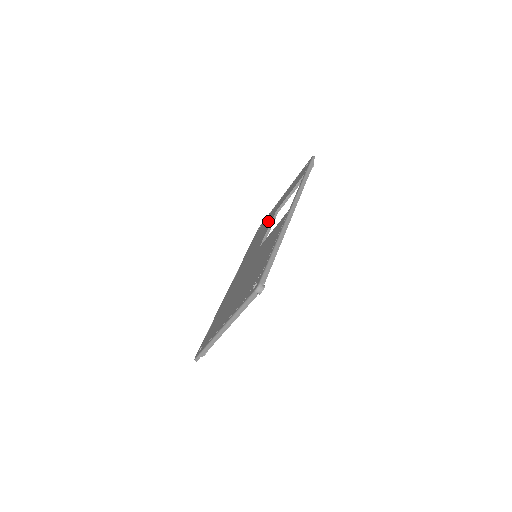
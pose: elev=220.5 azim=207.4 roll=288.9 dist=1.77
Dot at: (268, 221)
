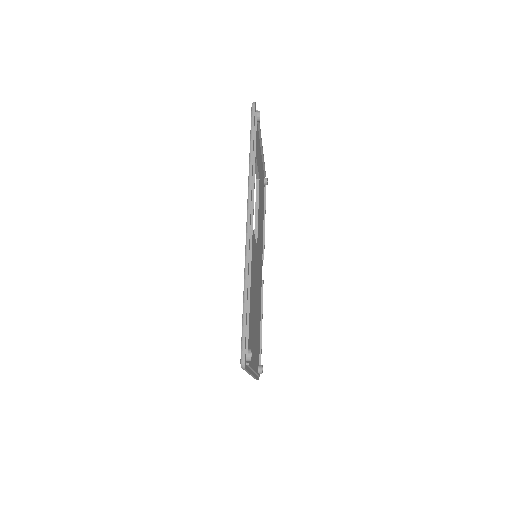
Dot at: occluded
